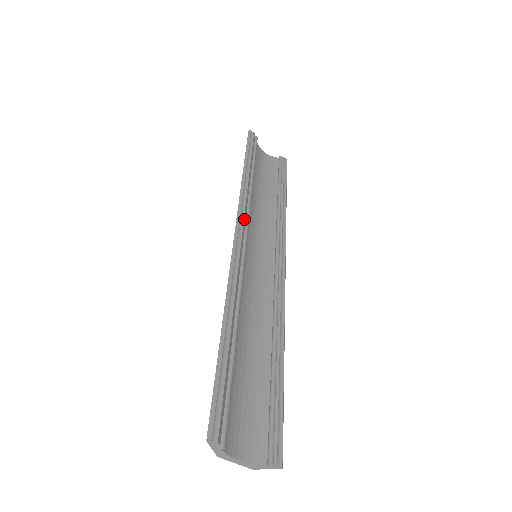
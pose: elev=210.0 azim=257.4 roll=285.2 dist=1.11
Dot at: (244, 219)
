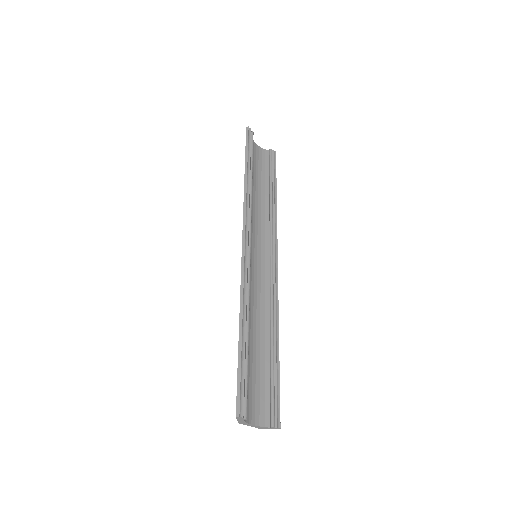
Dot at: (248, 225)
